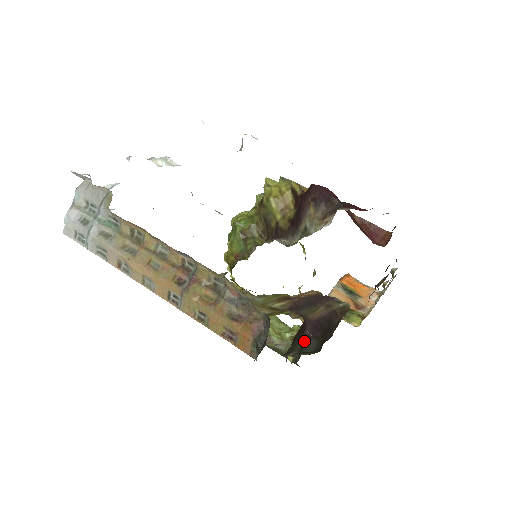
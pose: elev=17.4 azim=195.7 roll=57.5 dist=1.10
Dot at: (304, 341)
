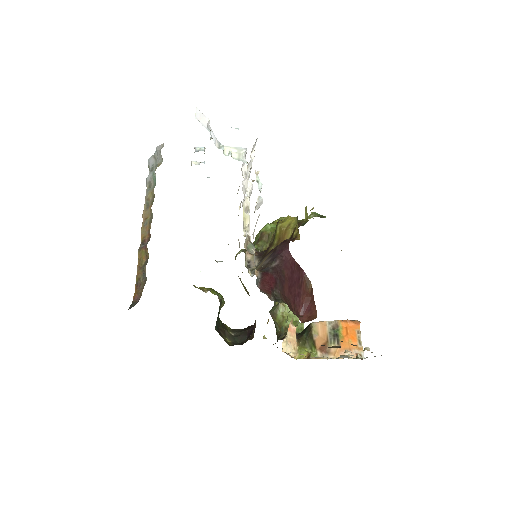
Dot at: (245, 333)
